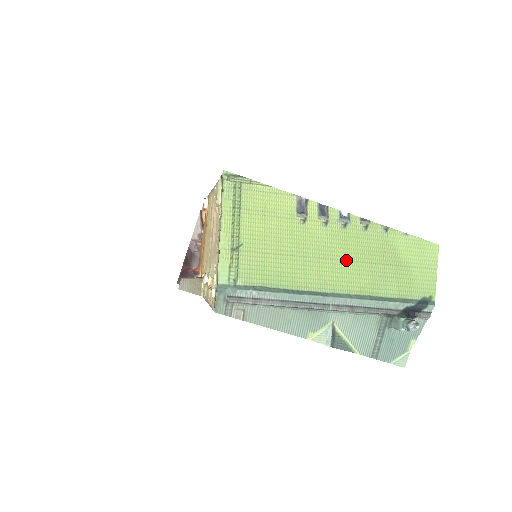
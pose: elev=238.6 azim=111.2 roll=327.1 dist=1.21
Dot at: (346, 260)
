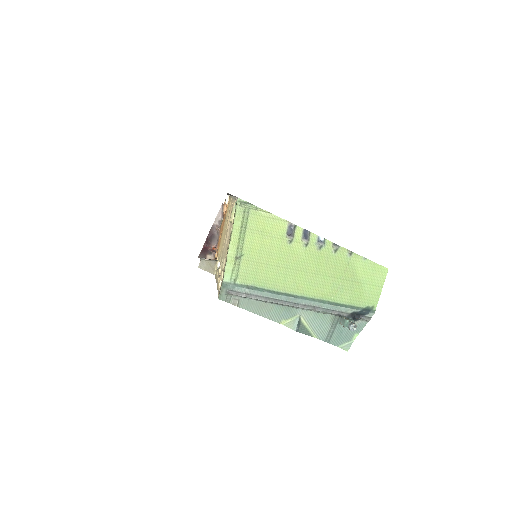
Dot at: (316, 273)
